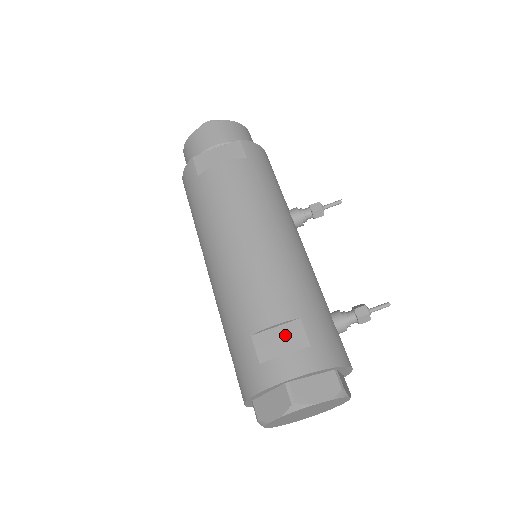
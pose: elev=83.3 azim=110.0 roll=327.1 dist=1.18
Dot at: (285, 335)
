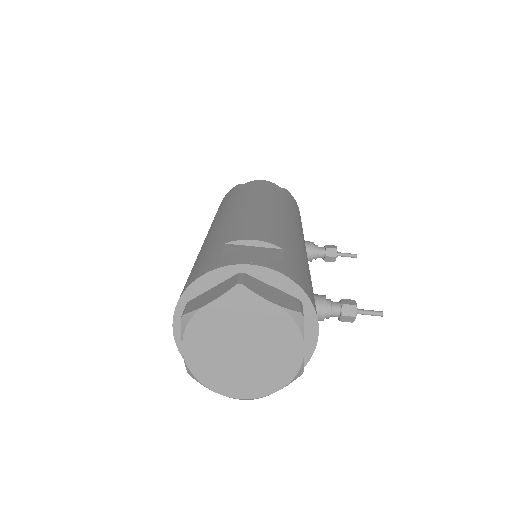
Dot at: (261, 251)
